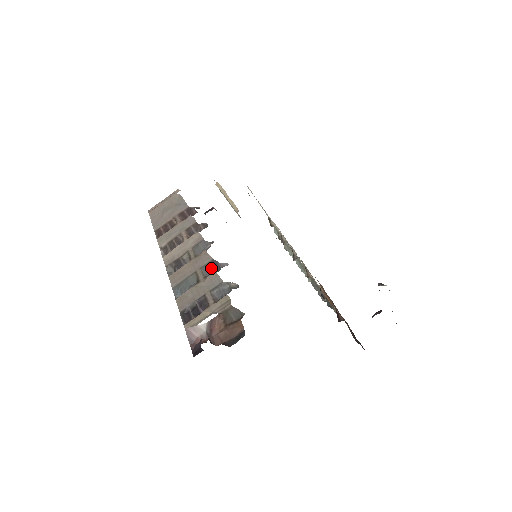
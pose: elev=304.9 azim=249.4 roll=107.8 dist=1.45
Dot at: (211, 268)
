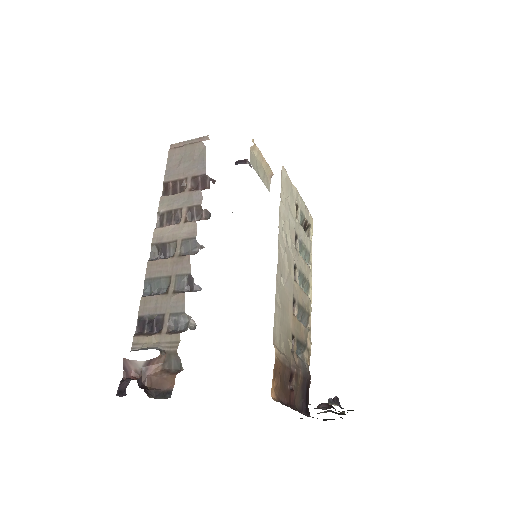
Dot at: (185, 283)
